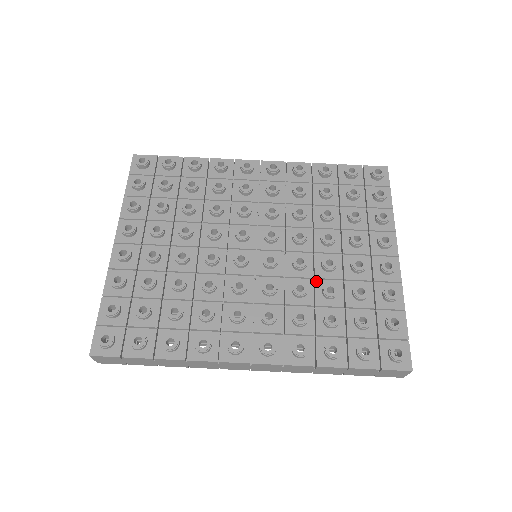
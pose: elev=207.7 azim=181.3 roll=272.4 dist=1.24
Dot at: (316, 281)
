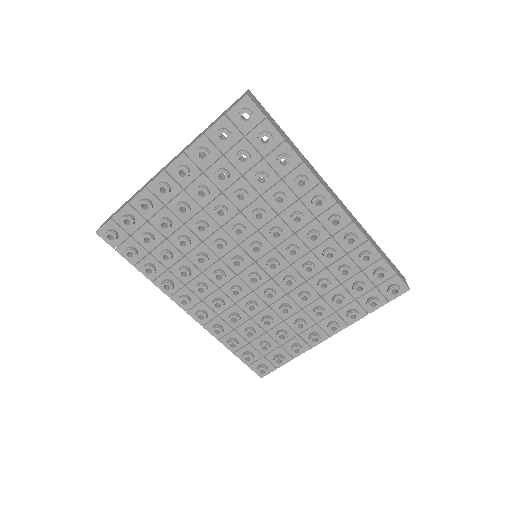
Dot at: (268, 308)
